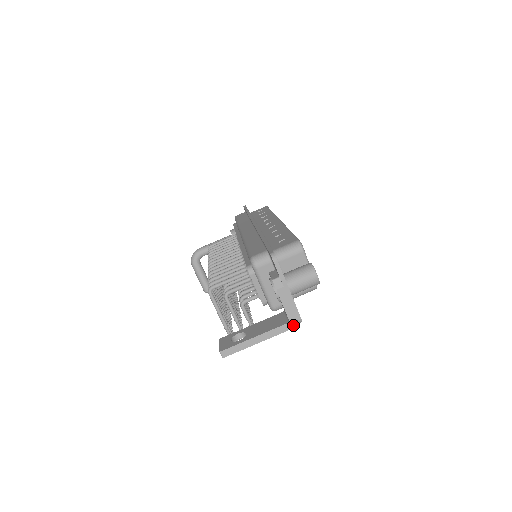
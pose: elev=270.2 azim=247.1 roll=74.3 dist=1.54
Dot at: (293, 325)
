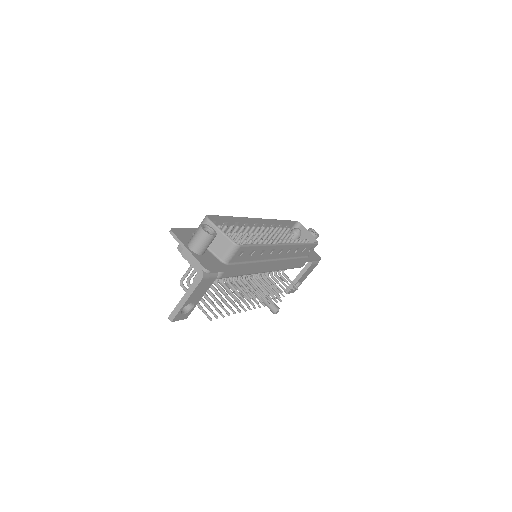
Dot at: (202, 276)
